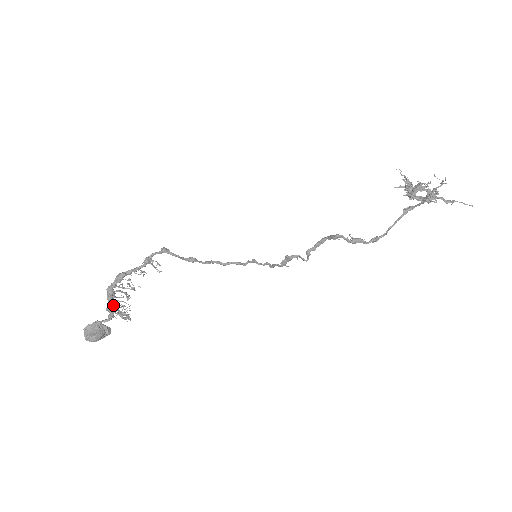
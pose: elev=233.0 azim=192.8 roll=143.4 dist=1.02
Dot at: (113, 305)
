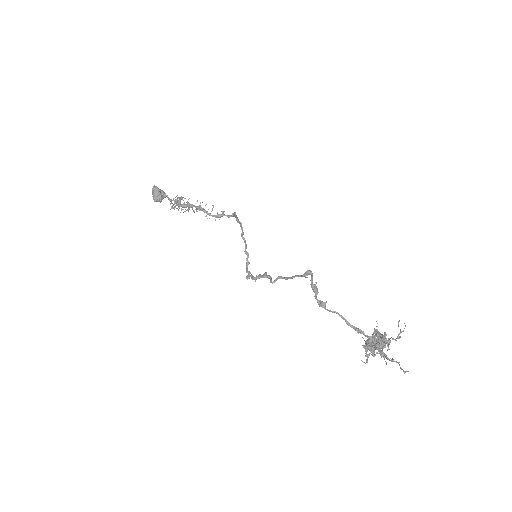
Dot at: (180, 203)
